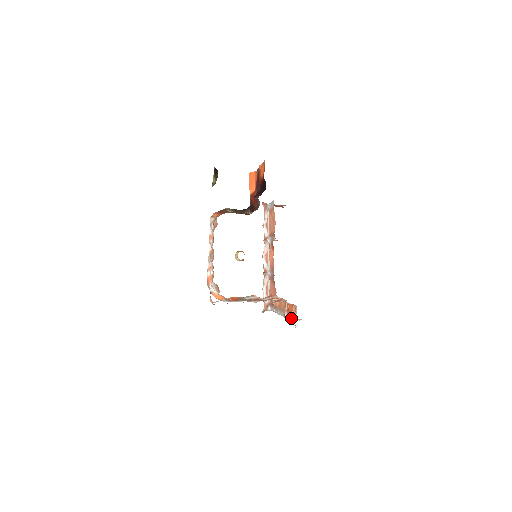
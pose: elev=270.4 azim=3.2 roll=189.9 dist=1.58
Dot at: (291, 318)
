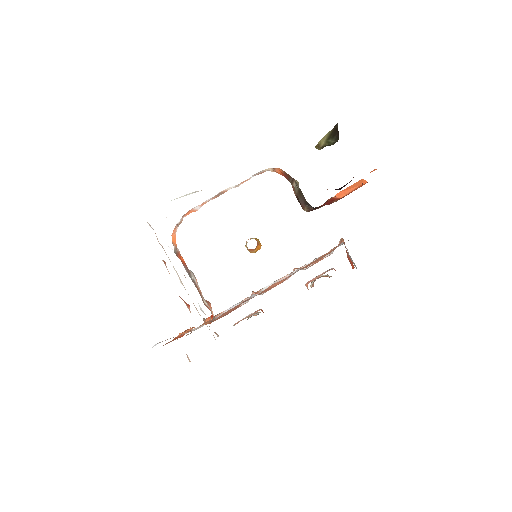
Dot at: occluded
